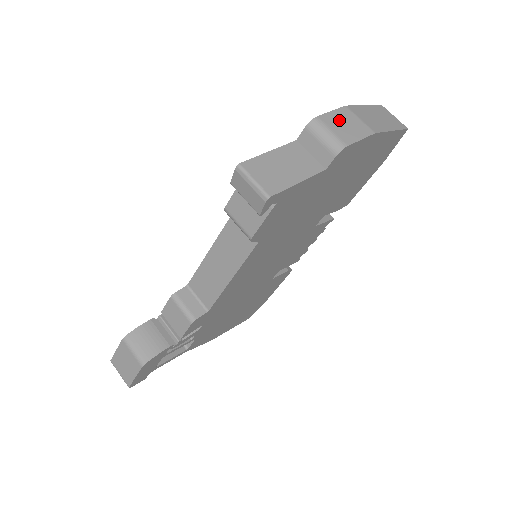
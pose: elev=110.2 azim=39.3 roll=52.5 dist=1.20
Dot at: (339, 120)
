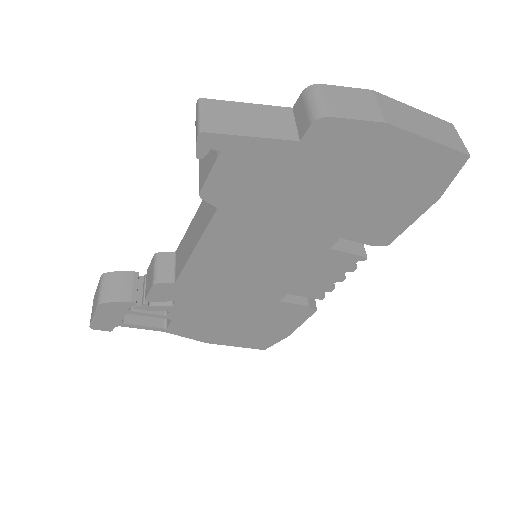
Dot at: (346, 96)
